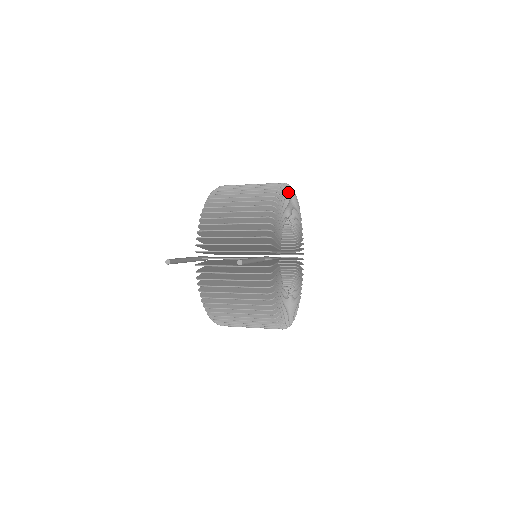
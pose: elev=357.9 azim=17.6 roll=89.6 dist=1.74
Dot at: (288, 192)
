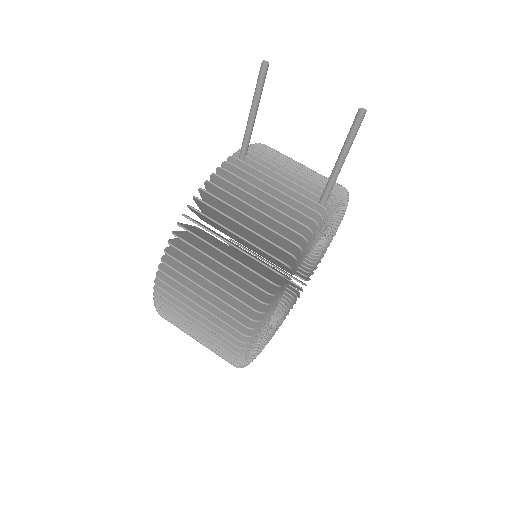
Dot at: (335, 231)
